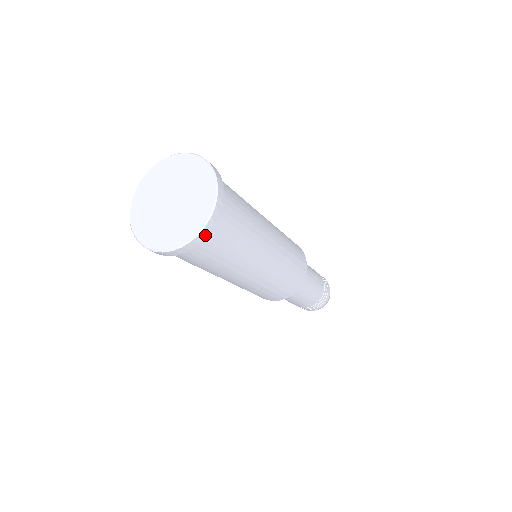
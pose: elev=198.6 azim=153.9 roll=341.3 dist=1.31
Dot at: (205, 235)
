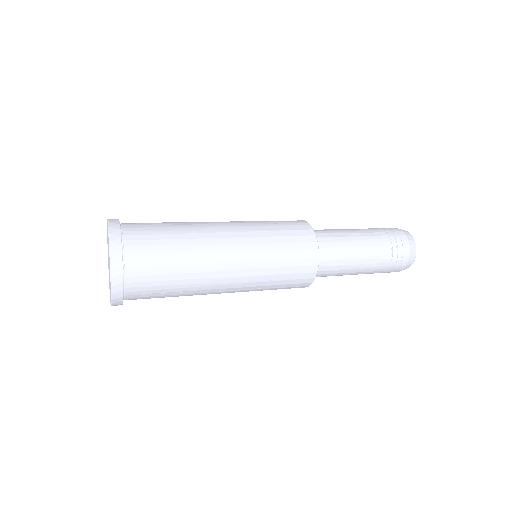
Dot at: (119, 266)
